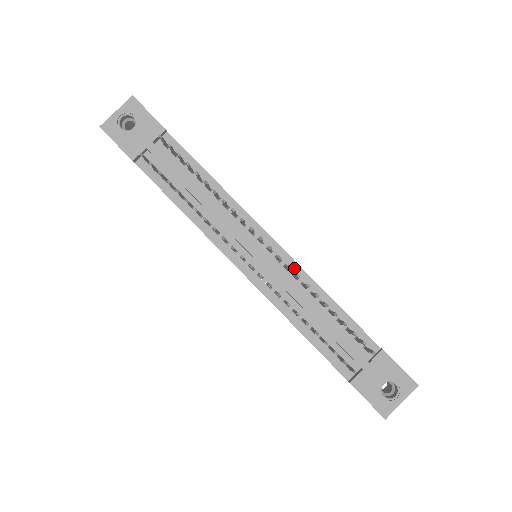
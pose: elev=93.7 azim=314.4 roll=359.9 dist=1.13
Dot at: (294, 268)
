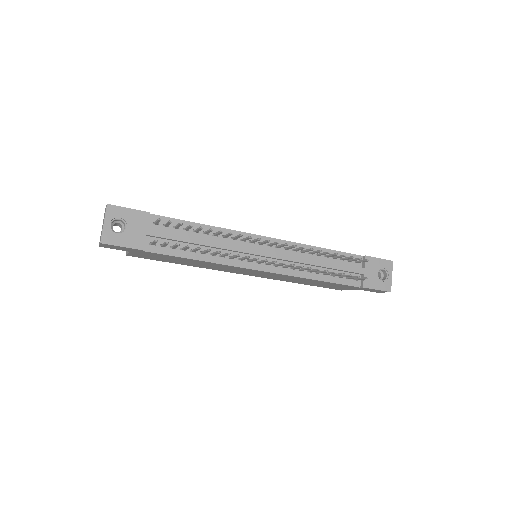
Dot at: occluded
